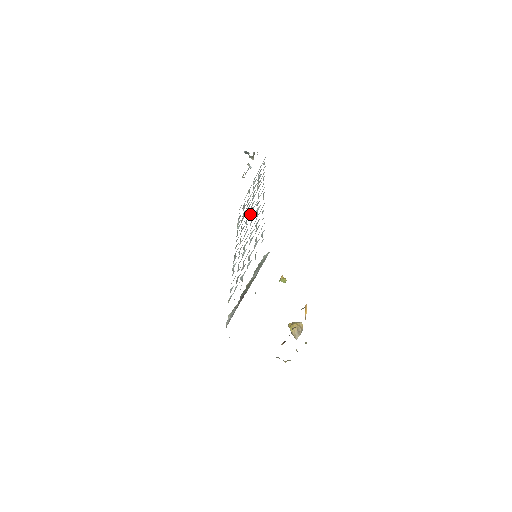
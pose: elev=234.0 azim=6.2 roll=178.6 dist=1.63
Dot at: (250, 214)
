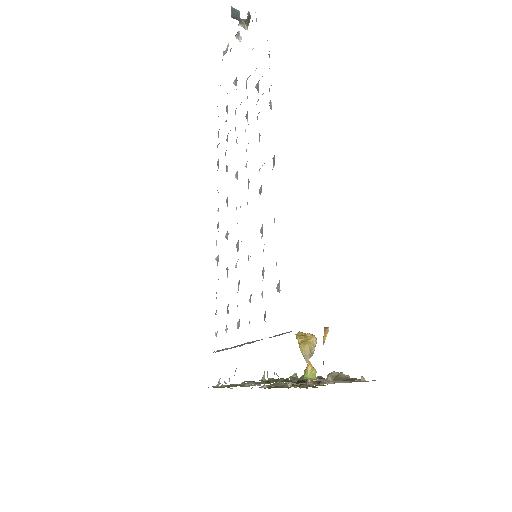
Dot at: occluded
